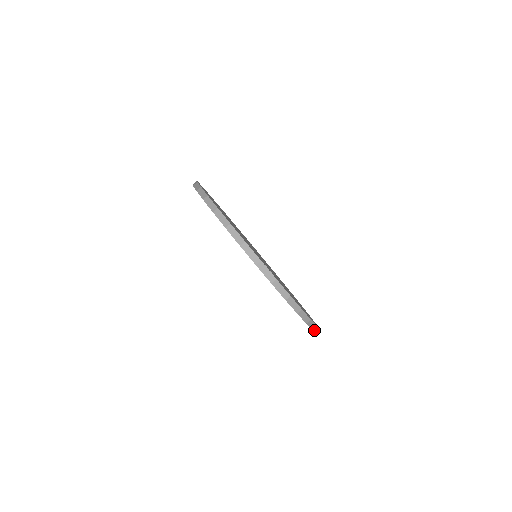
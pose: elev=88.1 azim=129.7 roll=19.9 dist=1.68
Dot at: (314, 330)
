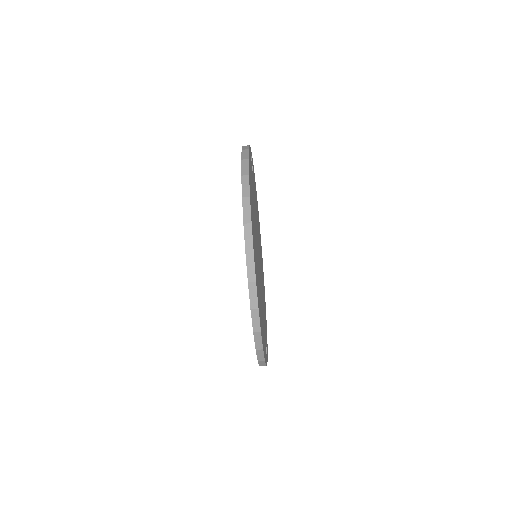
Dot at: occluded
